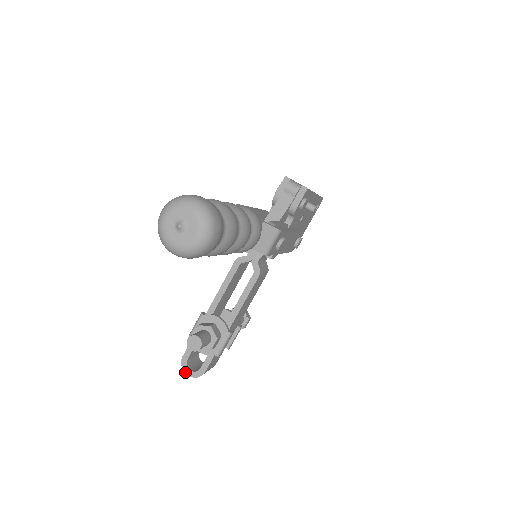
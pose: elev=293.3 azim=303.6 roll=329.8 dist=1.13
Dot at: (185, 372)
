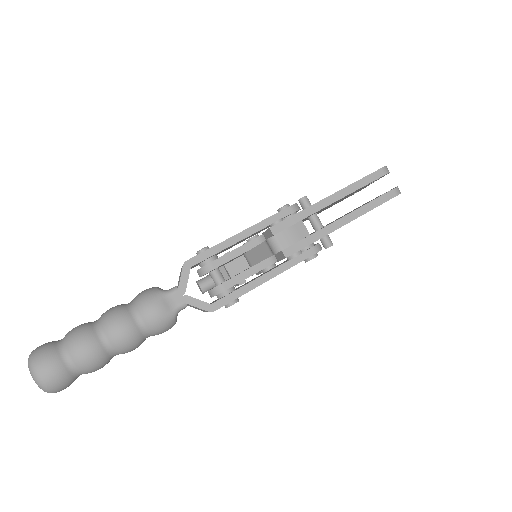
Dot at: occluded
